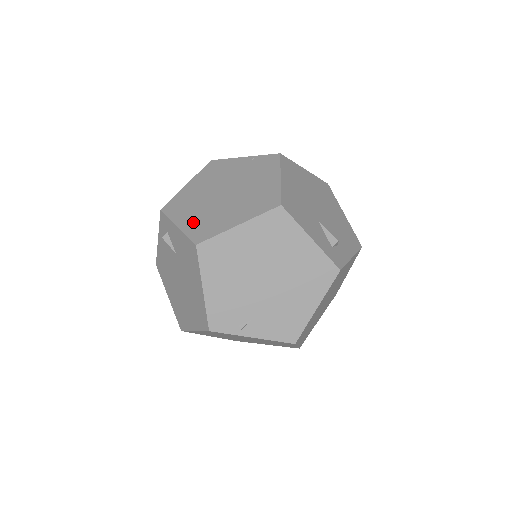
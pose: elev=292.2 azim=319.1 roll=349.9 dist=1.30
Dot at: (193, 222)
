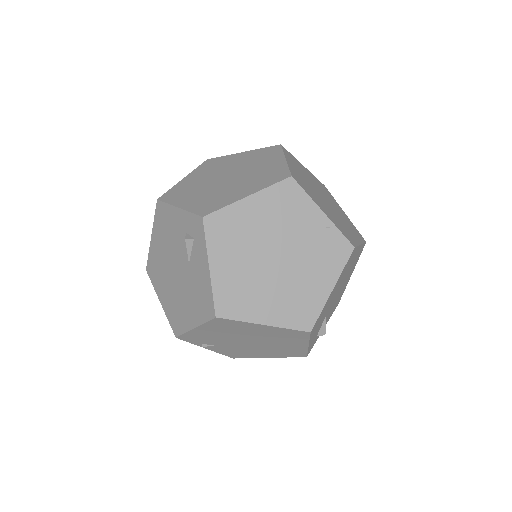
Dot at: (227, 278)
